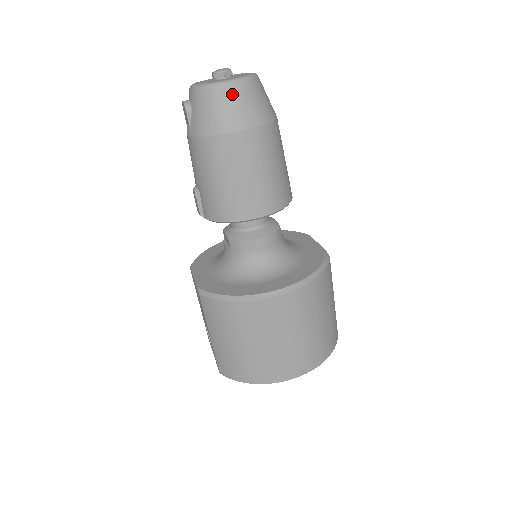
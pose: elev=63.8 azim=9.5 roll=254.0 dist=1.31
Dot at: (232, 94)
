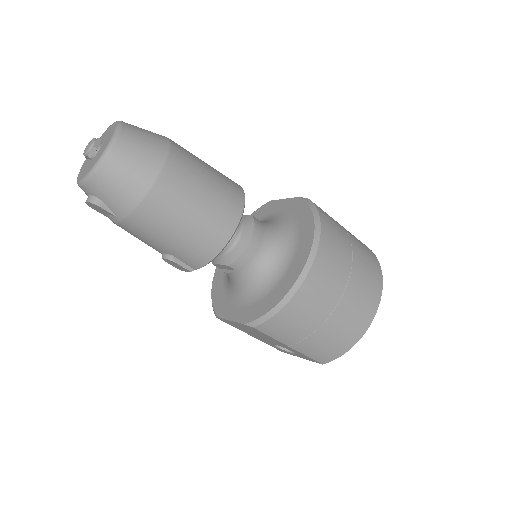
Dot at: (122, 154)
